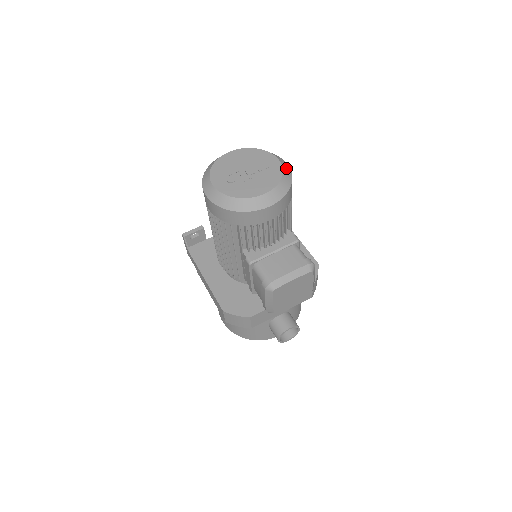
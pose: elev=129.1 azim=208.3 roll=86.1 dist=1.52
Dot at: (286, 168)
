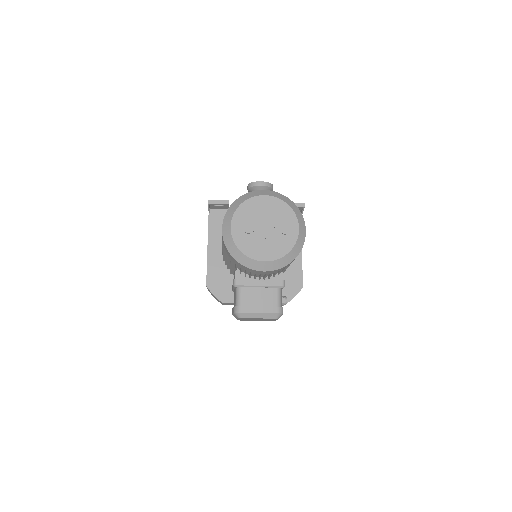
Dot at: (300, 241)
